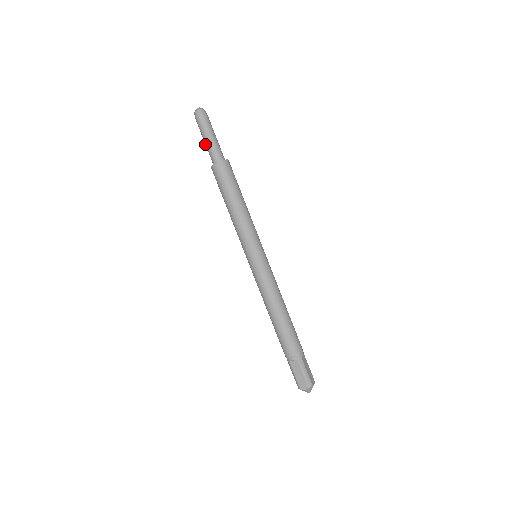
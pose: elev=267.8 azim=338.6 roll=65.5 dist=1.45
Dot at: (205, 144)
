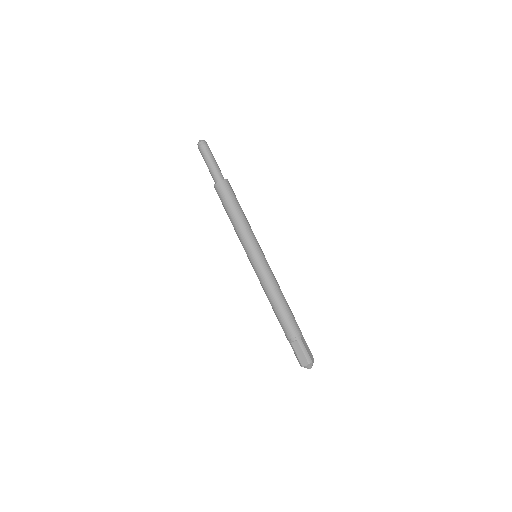
Dot at: (208, 168)
